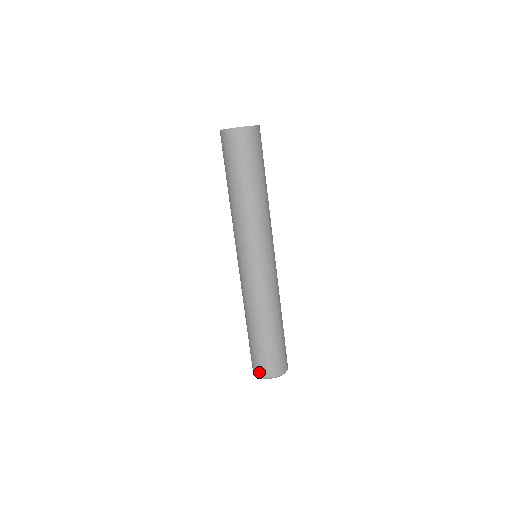
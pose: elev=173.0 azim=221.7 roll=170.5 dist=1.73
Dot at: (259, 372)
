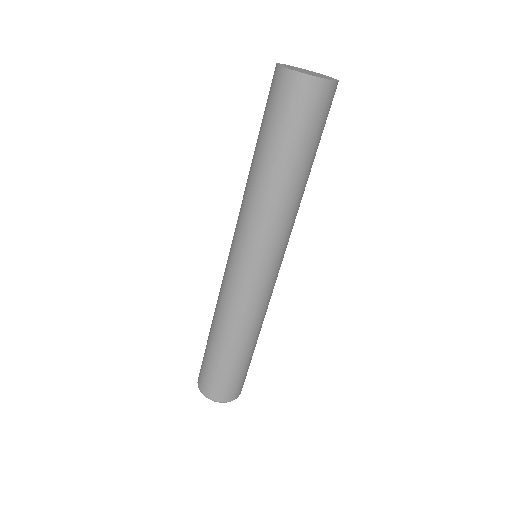
Dot at: (217, 396)
